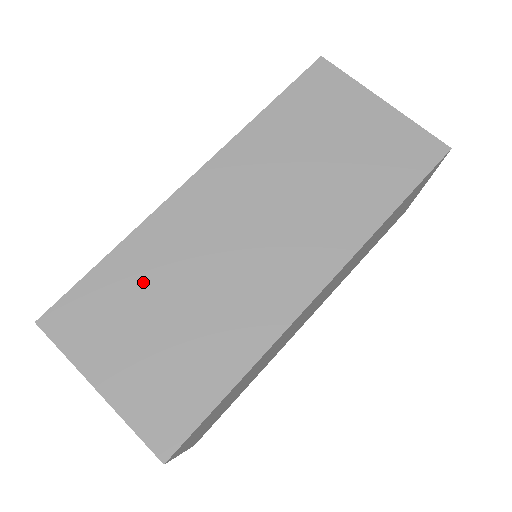
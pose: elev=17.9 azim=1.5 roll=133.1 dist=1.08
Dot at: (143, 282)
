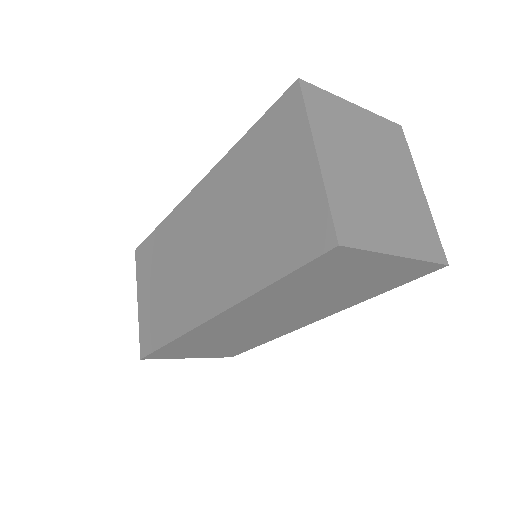
Dot at: (162, 253)
